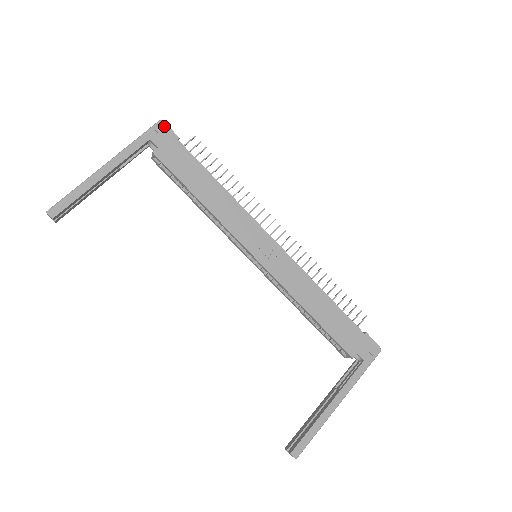
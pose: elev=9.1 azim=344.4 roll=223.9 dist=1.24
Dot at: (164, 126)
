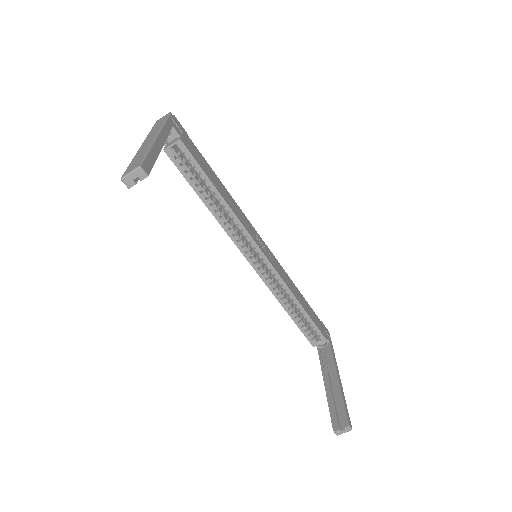
Dot at: (176, 119)
